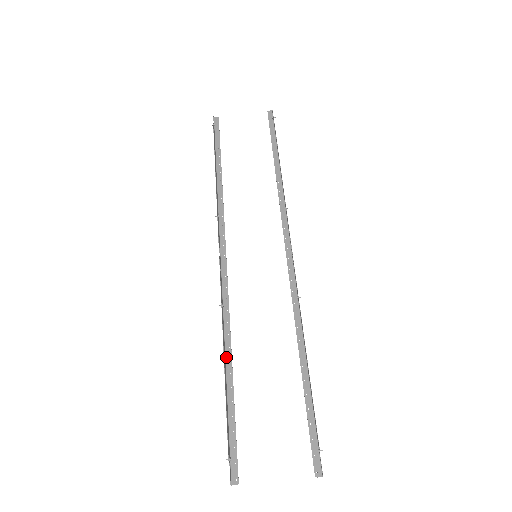
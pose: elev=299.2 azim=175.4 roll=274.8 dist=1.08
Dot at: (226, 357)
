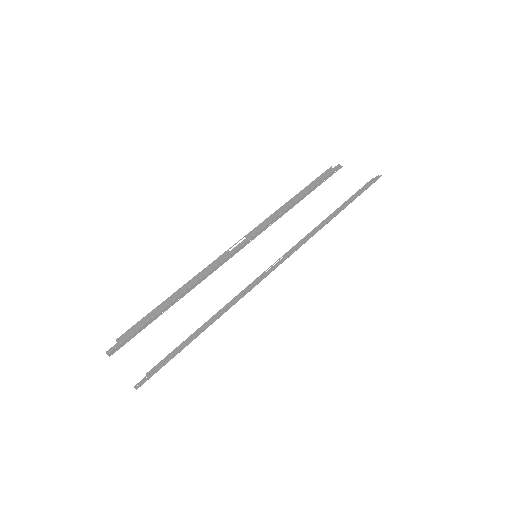
Dot at: (179, 296)
